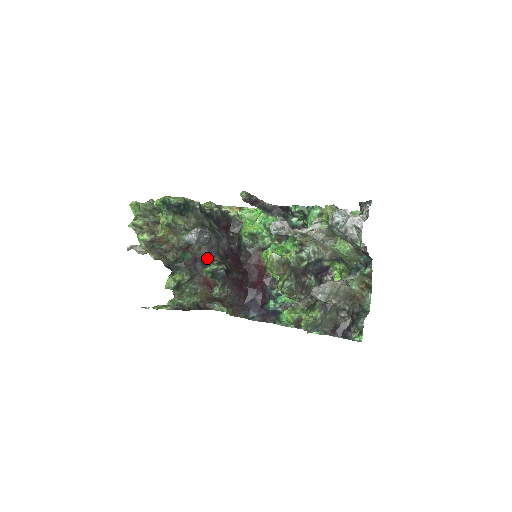
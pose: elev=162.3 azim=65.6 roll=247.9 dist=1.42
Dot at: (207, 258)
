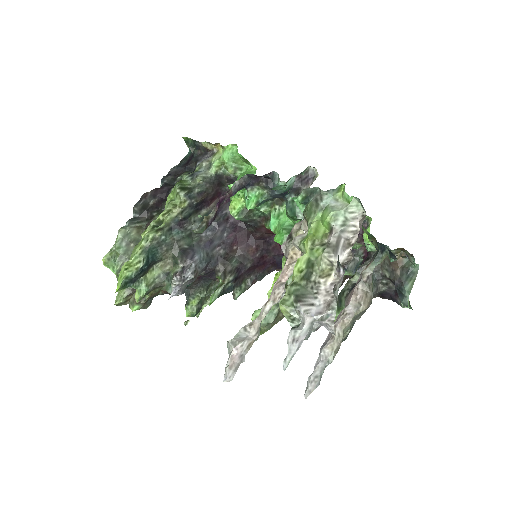
Dot at: (209, 272)
